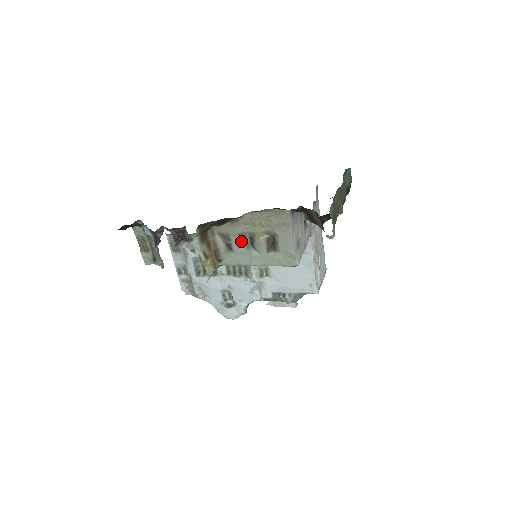
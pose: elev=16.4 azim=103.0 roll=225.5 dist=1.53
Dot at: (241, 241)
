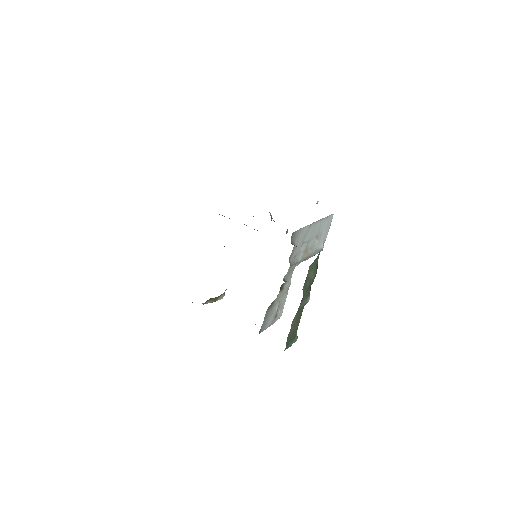
Dot at: occluded
